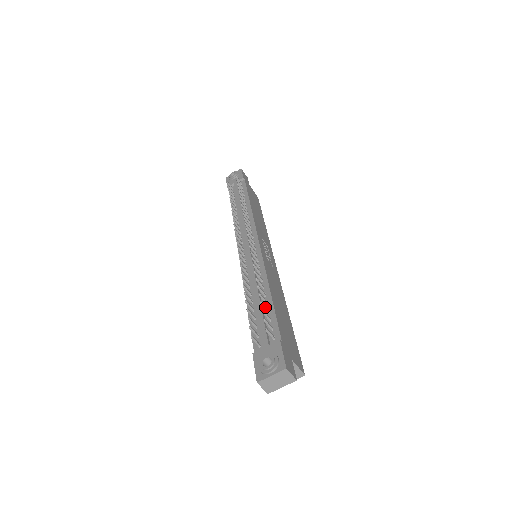
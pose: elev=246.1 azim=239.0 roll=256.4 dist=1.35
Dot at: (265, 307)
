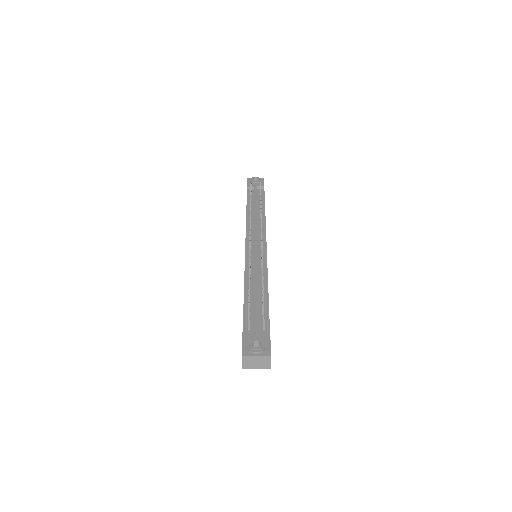
Dot at: (263, 301)
